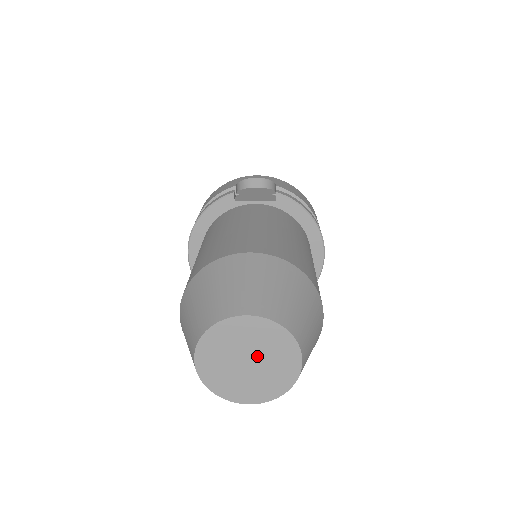
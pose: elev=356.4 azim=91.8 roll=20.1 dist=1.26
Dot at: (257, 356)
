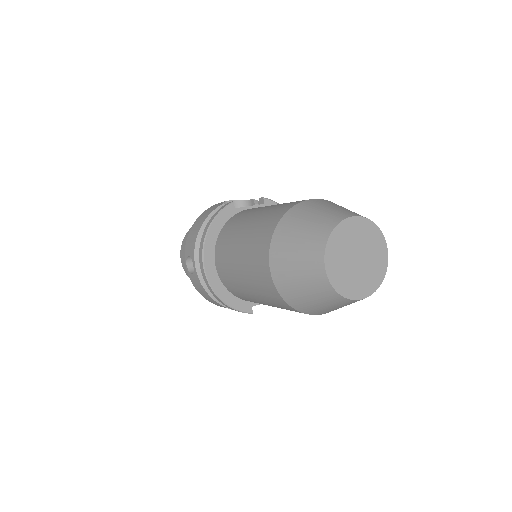
Dot at: (362, 251)
